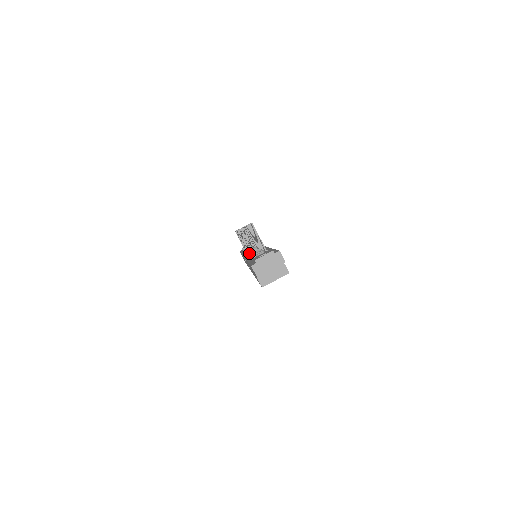
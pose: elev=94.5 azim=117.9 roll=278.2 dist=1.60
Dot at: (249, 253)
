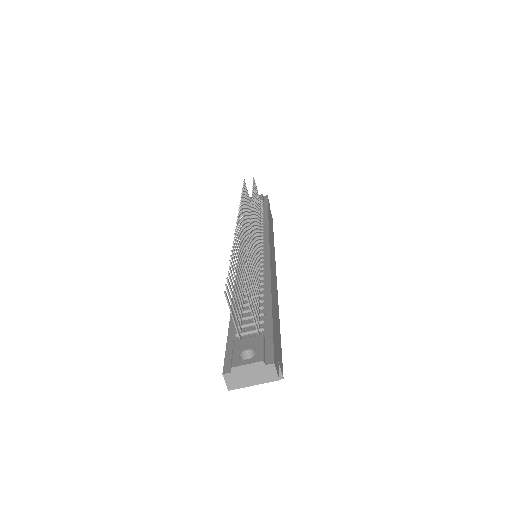
Dot at: (244, 262)
